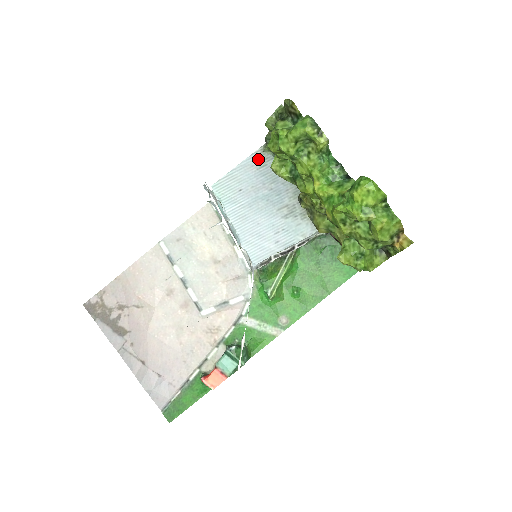
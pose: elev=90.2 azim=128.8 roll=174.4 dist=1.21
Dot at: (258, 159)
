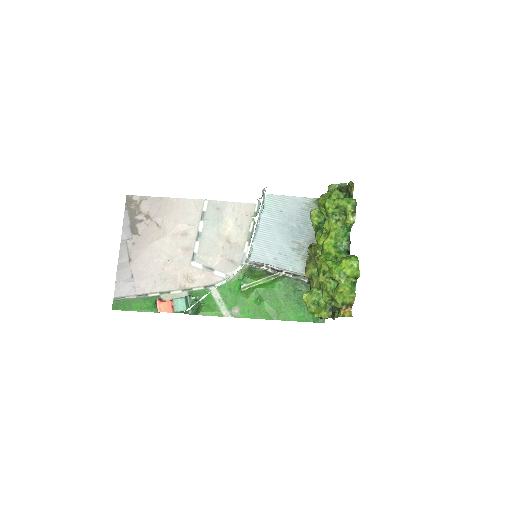
Dot at: (307, 203)
